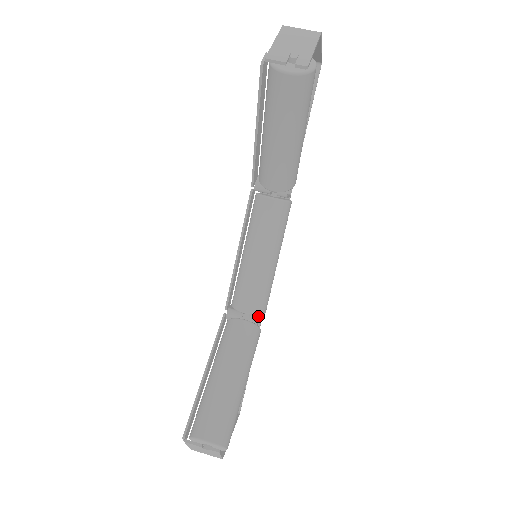
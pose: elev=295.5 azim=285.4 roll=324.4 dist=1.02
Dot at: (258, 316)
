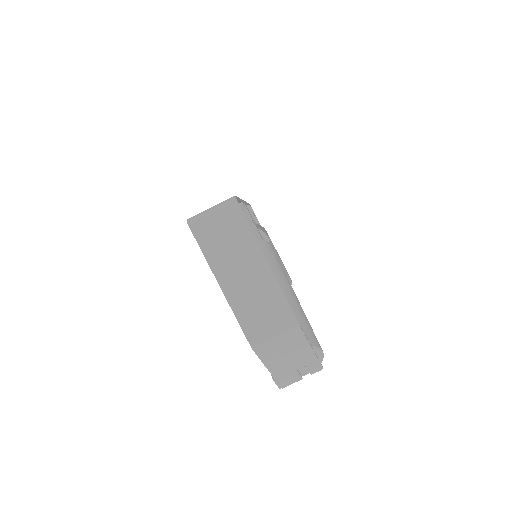
Dot at: occluded
